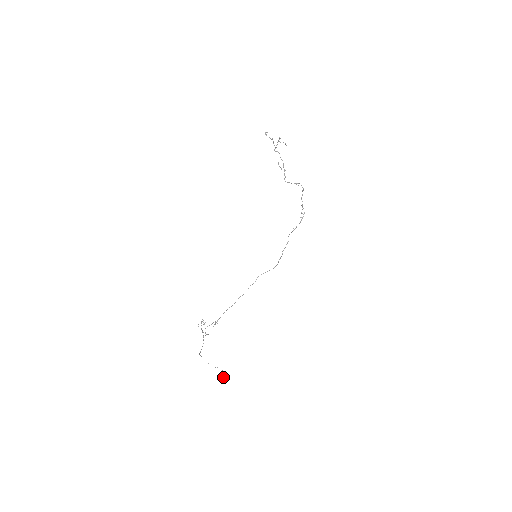
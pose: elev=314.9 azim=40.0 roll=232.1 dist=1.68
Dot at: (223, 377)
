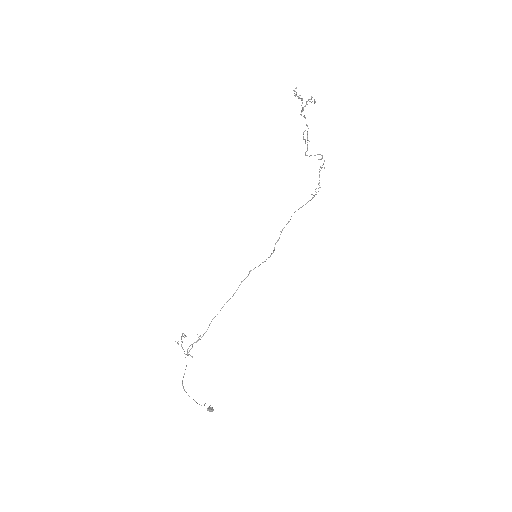
Dot at: (212, 411)
